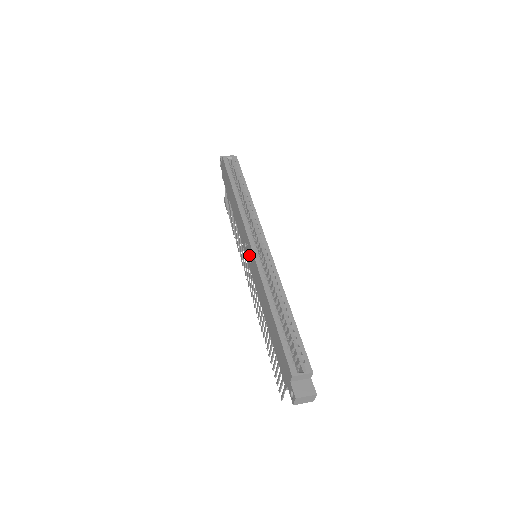
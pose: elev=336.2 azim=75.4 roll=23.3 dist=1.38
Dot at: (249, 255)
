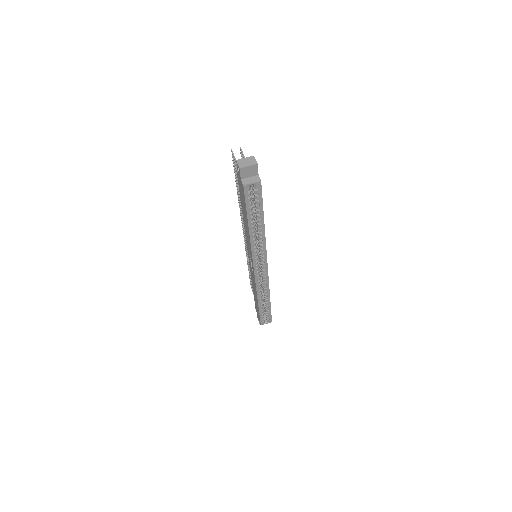
Dot at: (251, 263)
